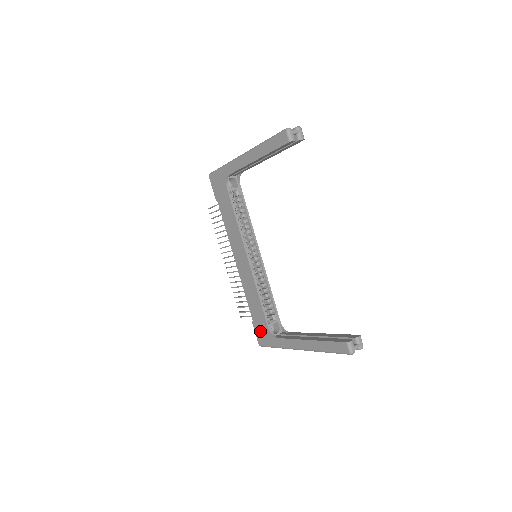
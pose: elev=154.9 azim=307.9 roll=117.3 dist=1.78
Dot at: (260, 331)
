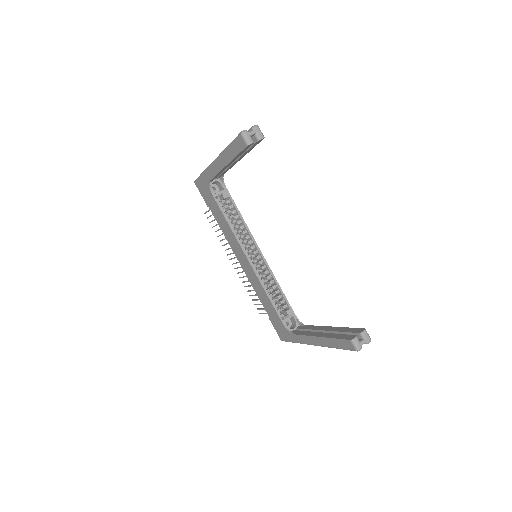
Dot at: (278, 327)
